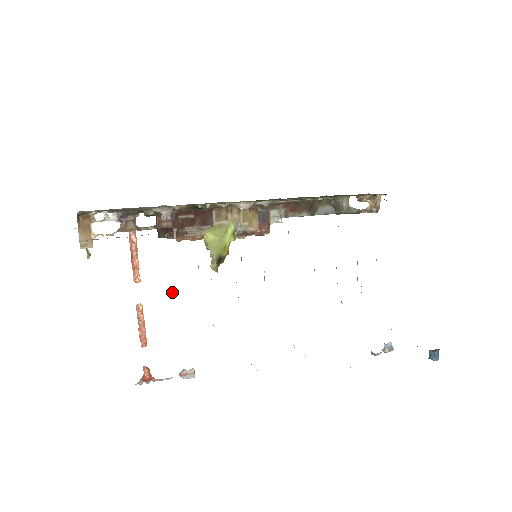
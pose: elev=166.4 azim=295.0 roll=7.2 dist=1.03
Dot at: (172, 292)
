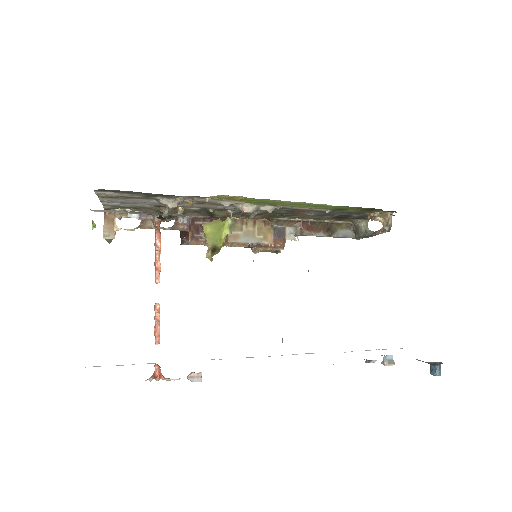
Dot at: occluded
